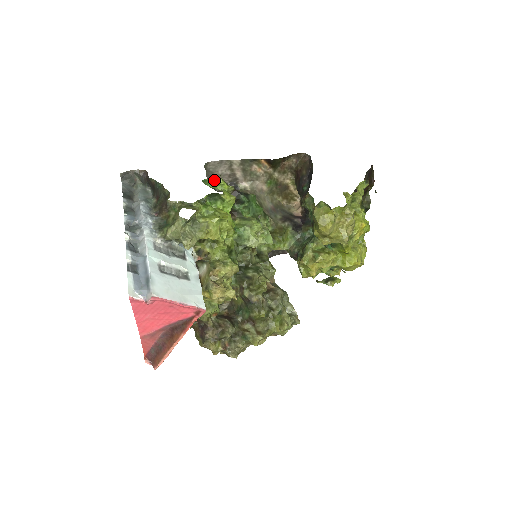
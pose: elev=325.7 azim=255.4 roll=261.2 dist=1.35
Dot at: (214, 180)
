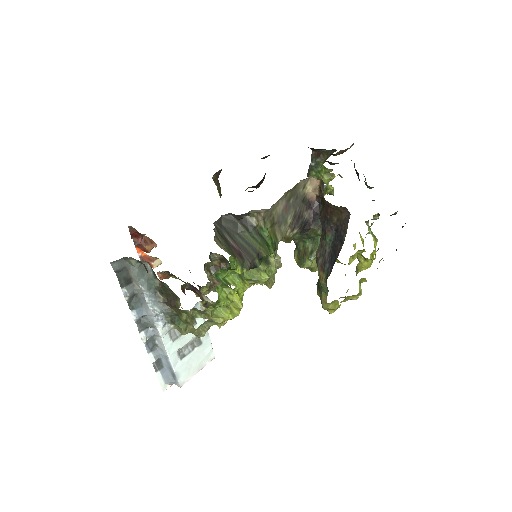
Dot at: (227, 270)
